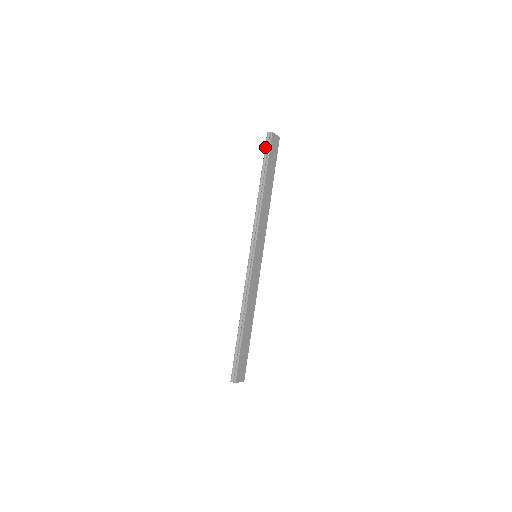
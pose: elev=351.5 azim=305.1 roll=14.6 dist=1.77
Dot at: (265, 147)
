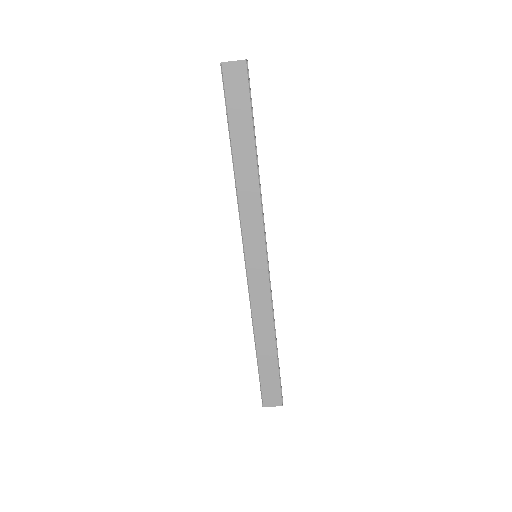
Dot at: (224, 91)
